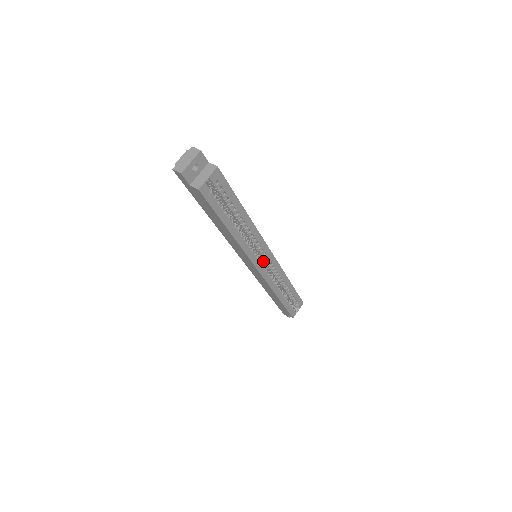
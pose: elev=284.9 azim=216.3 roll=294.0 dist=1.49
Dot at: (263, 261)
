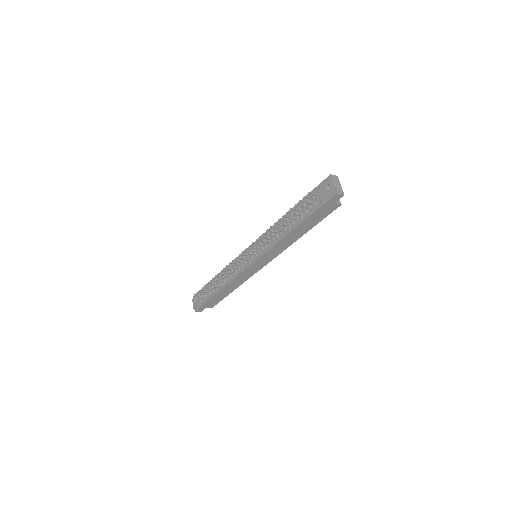
Dot at: occluded
